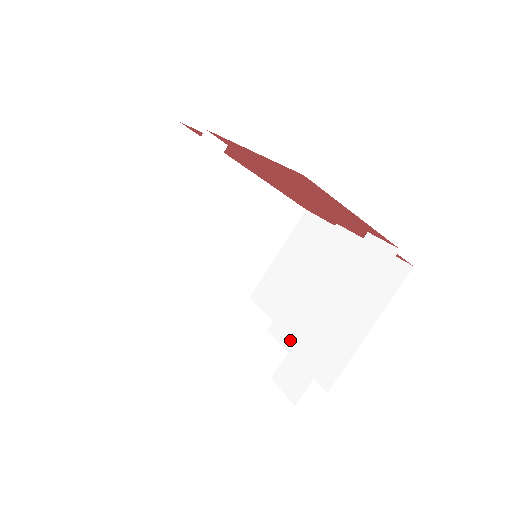
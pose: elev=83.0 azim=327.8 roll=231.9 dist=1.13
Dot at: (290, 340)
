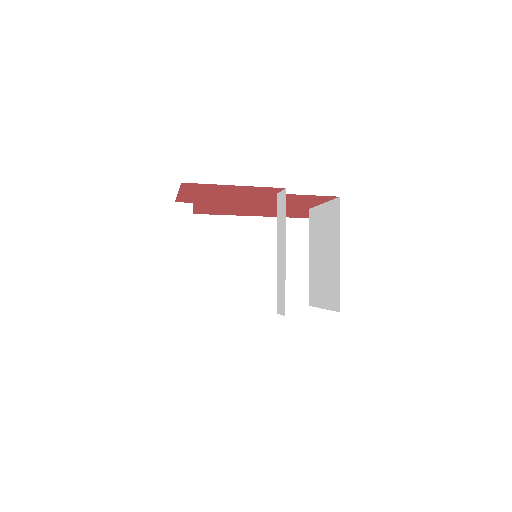
Dot at: (317, 300)
